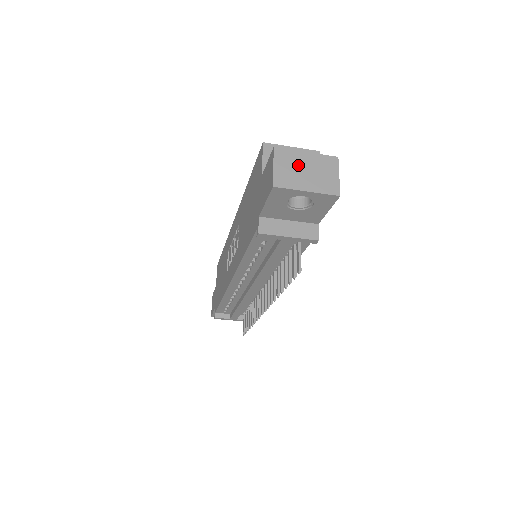
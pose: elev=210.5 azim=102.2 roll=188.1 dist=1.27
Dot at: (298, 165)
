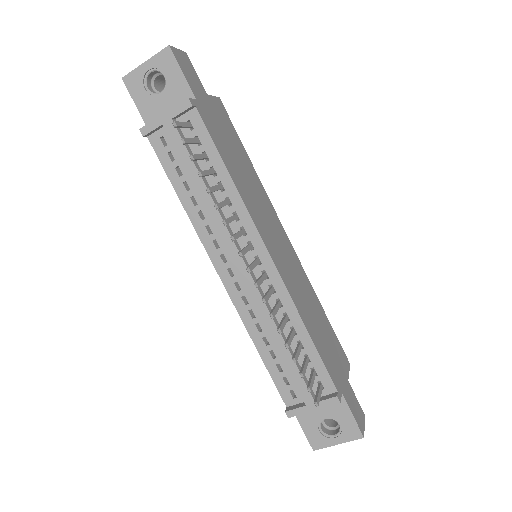
Dot at: occluded
